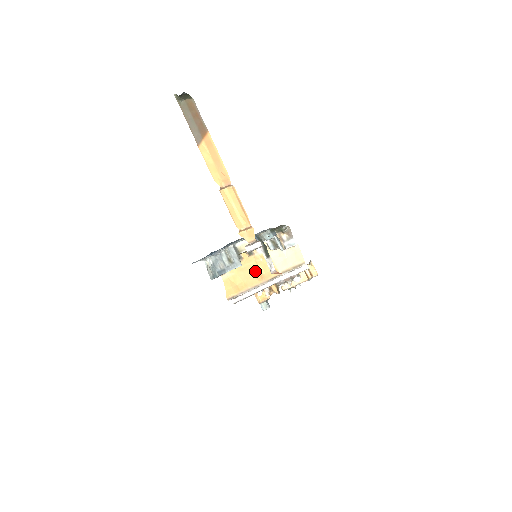
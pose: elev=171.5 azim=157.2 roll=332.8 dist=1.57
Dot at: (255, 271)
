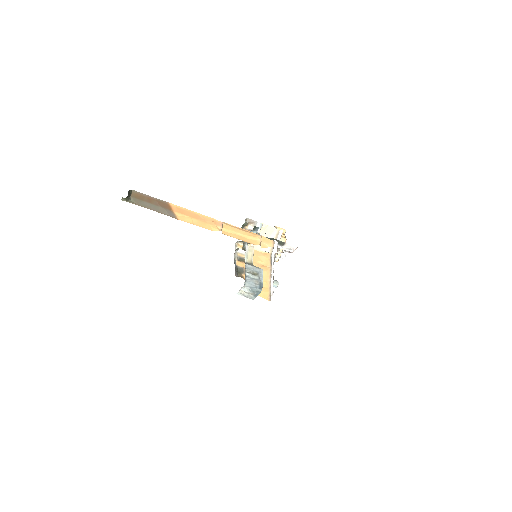
Dot at: occluded
